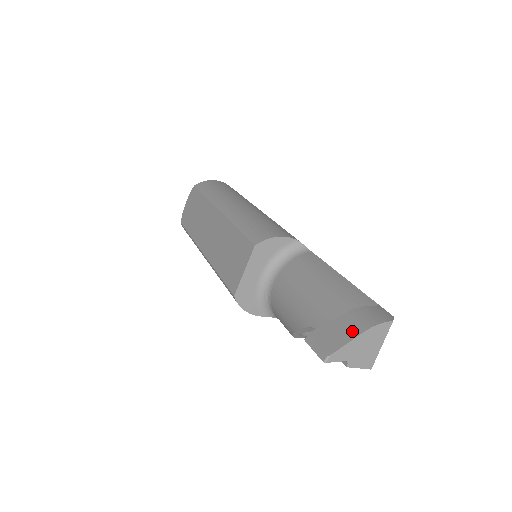
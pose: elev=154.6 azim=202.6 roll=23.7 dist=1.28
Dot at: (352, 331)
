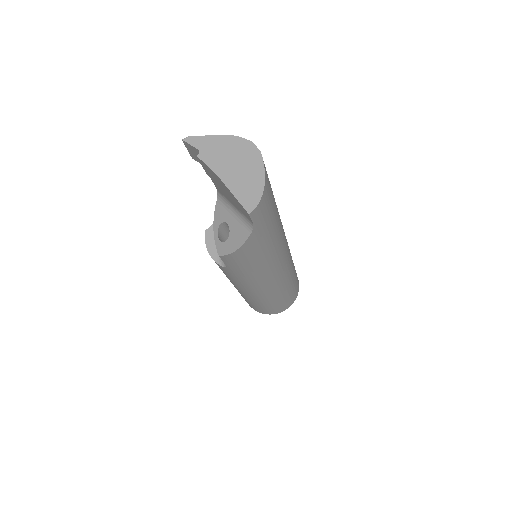
Dot at: occluded
